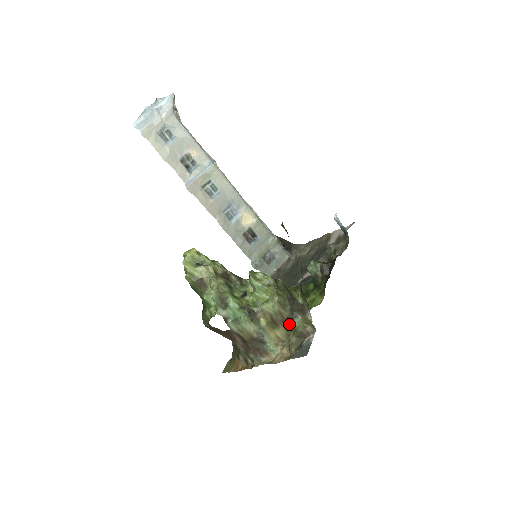
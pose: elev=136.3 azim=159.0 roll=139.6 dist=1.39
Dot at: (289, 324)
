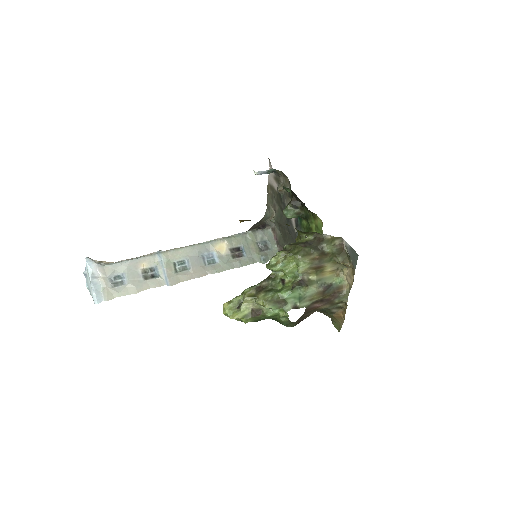
Dot at: (325, 257)
